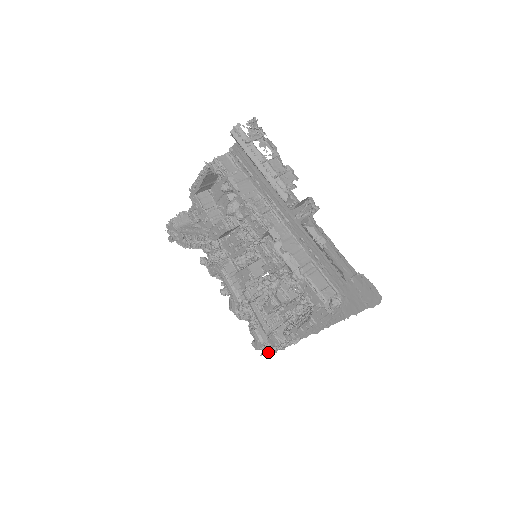
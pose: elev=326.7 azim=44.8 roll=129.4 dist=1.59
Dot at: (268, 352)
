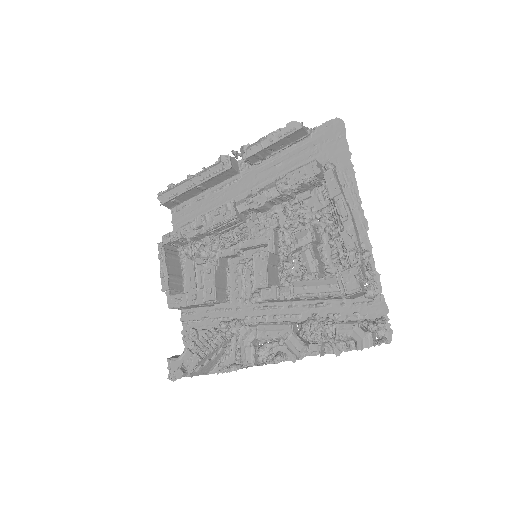
Dot at: (377, 323)
